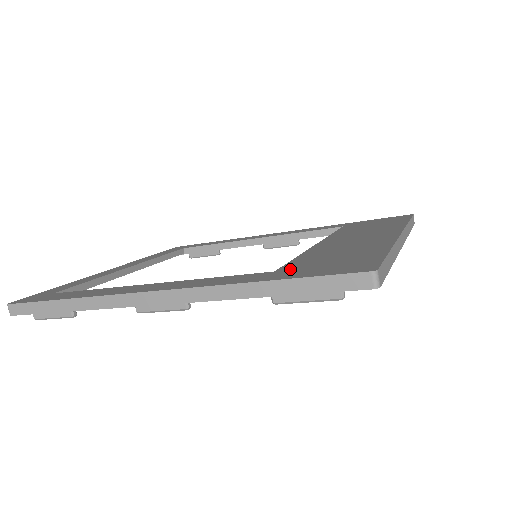
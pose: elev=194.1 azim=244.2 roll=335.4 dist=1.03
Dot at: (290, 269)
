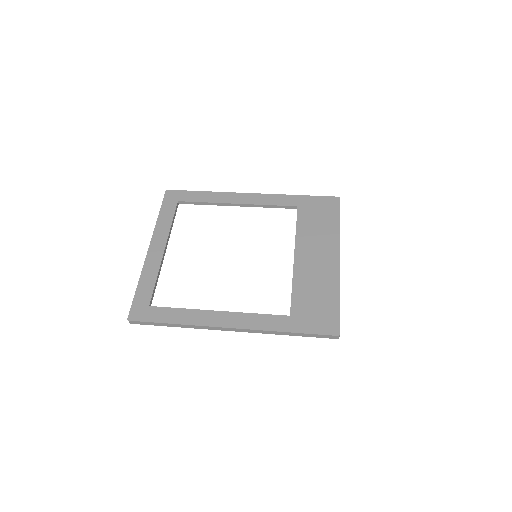
Dot at: (298, 315)
